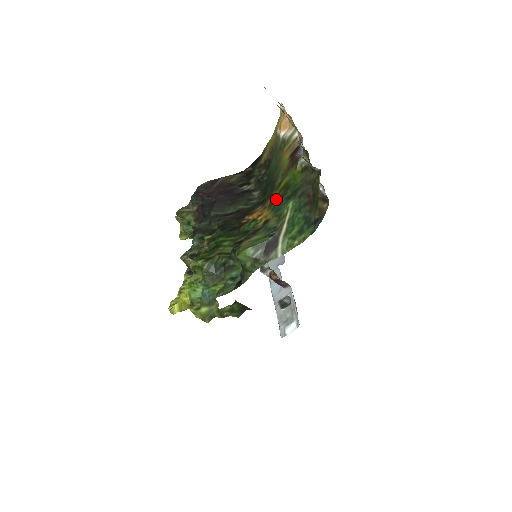
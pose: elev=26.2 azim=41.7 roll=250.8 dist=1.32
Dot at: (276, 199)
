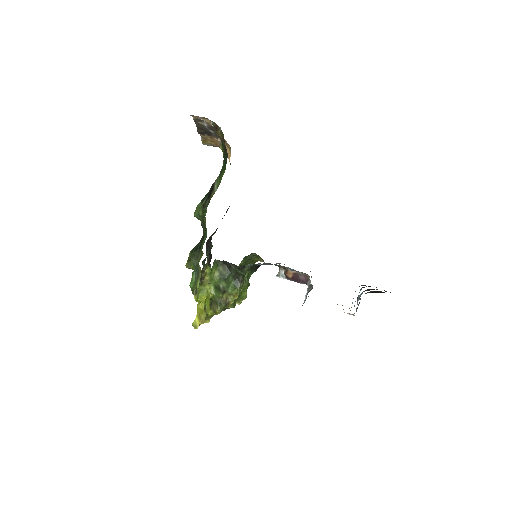
Dot at: occluded
